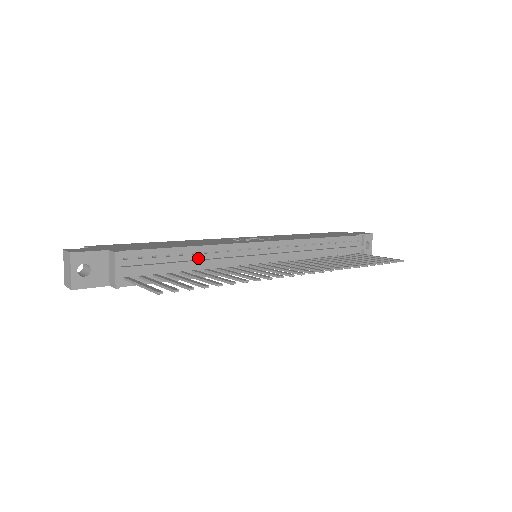
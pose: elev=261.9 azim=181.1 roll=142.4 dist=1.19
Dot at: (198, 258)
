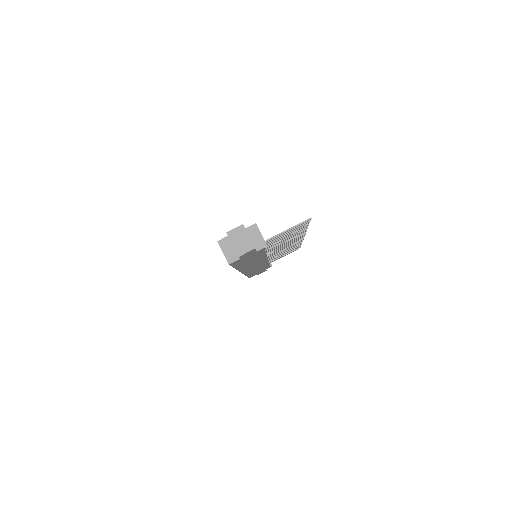
Dot at: occluded
